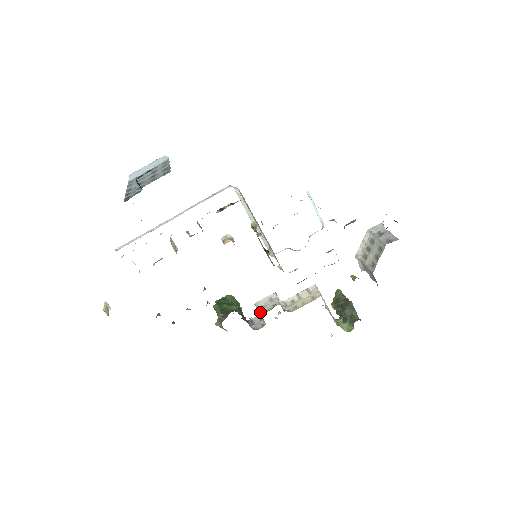
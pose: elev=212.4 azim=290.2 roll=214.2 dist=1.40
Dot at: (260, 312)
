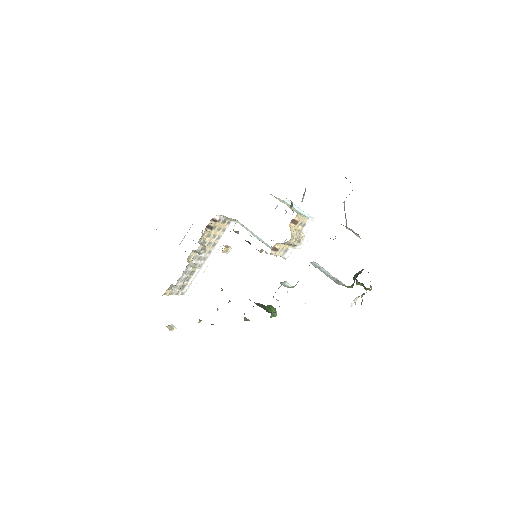
Dot at: occluded
